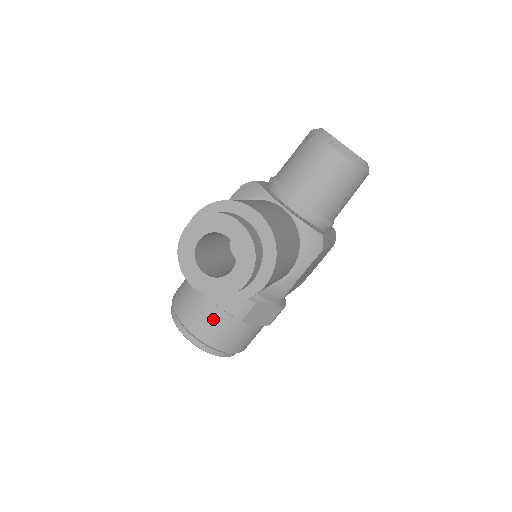
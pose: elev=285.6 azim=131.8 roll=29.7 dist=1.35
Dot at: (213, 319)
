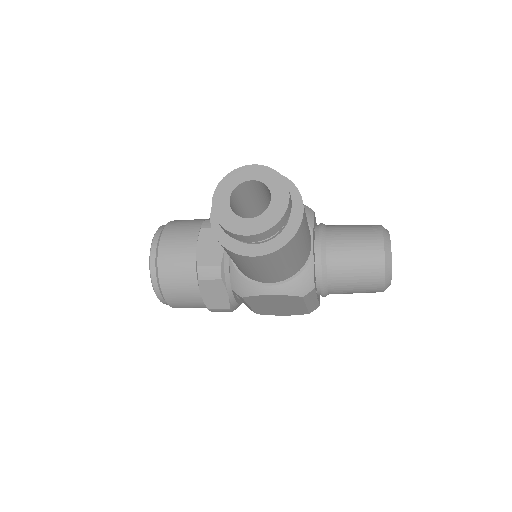
Dot at: (183, 257)
